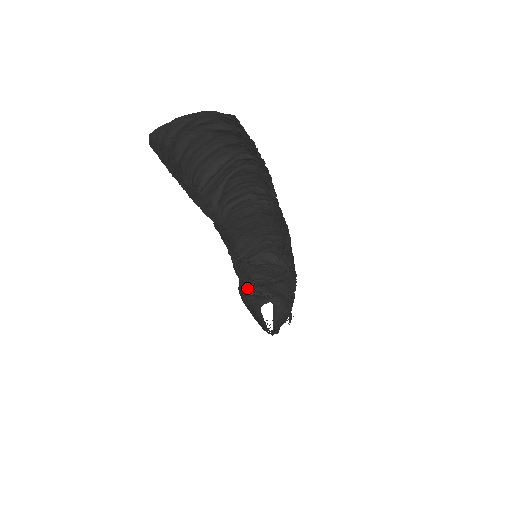
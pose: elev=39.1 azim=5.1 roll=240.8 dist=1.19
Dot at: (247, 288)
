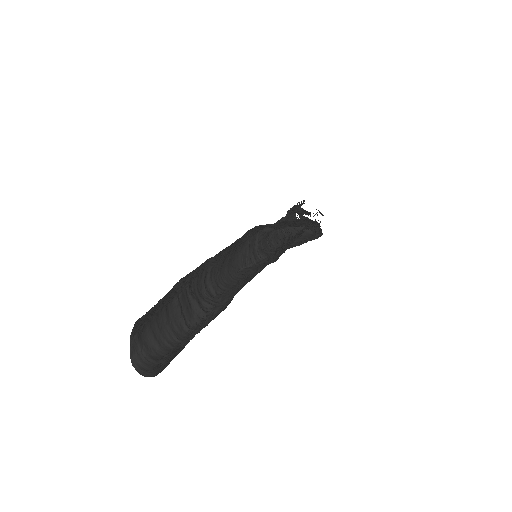
Dot at: (274, 239)
